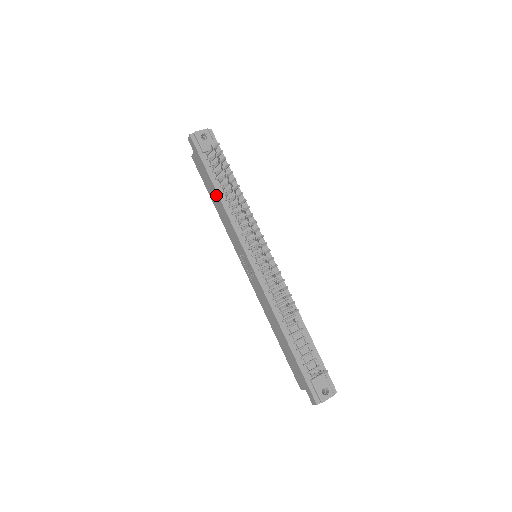
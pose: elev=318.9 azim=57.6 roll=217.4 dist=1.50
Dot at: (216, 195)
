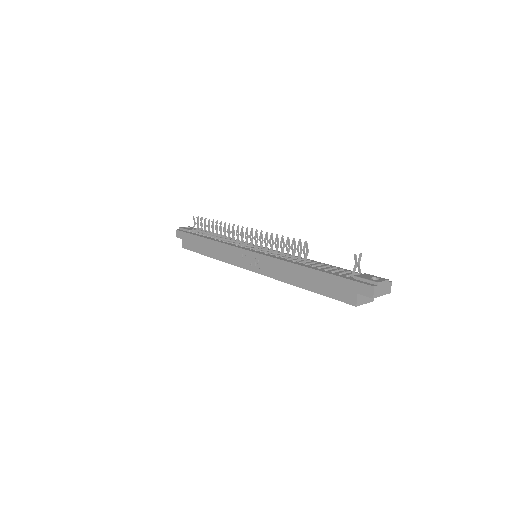
Dot at: (207, 242)
